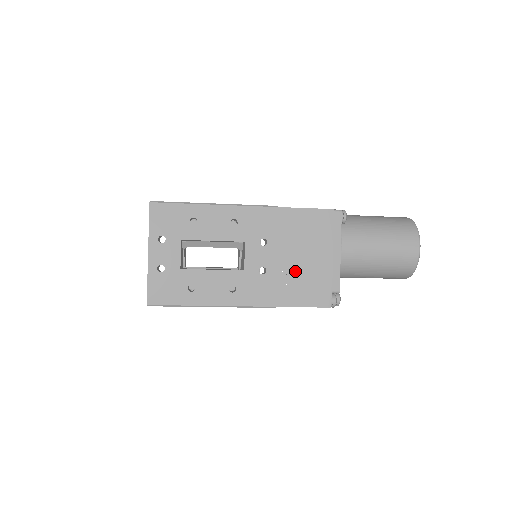
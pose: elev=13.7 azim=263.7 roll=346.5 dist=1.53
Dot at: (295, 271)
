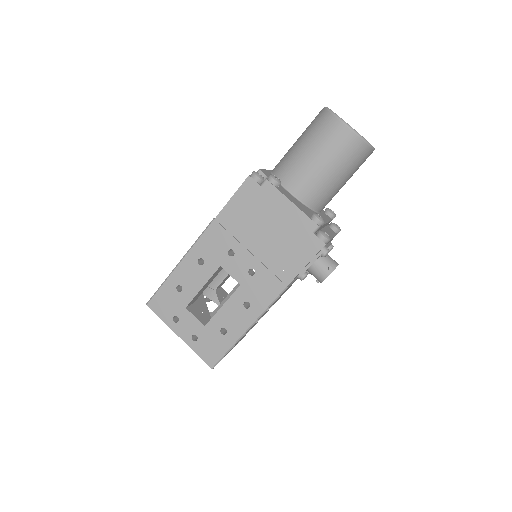
Dot at: occluded
